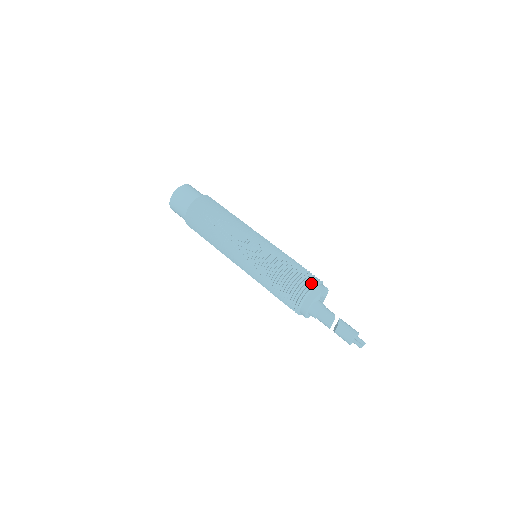
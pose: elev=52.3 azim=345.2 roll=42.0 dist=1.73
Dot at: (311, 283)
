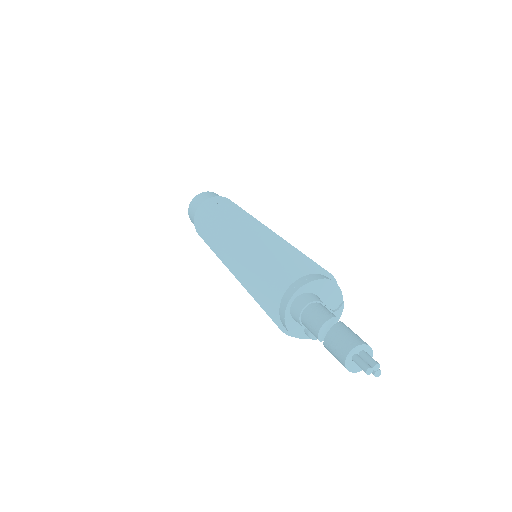
Dot at: (314, 267)
